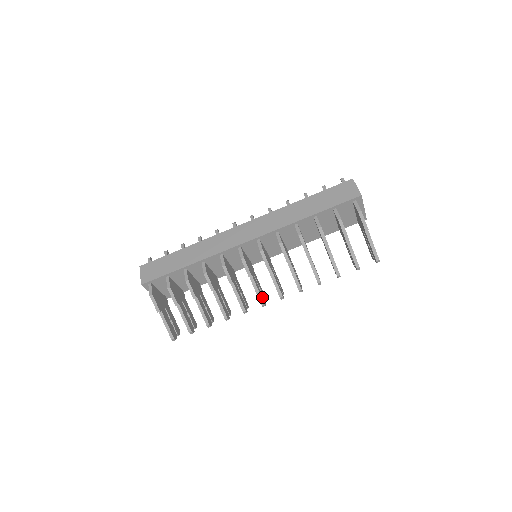
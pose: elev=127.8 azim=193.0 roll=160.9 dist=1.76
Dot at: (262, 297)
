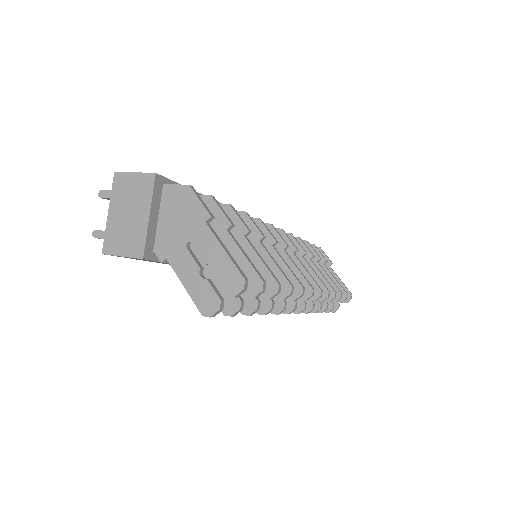
Dot at: occluded
